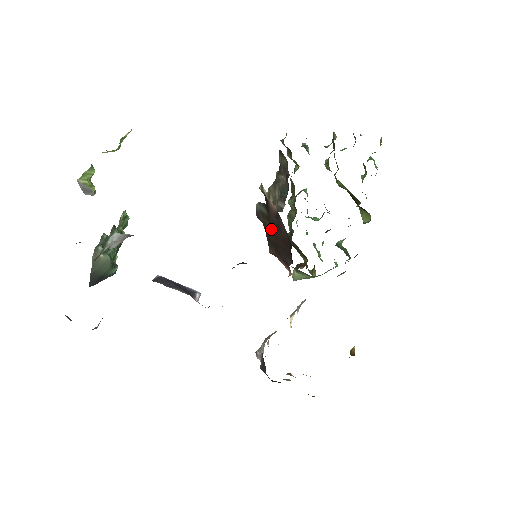
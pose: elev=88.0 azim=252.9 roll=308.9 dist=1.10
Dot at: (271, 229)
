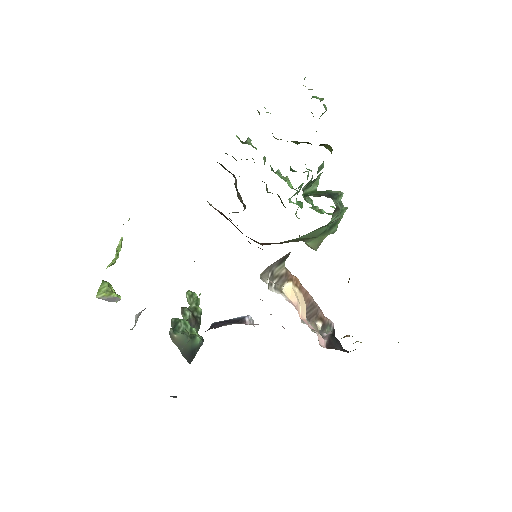
Dot at: occluded
